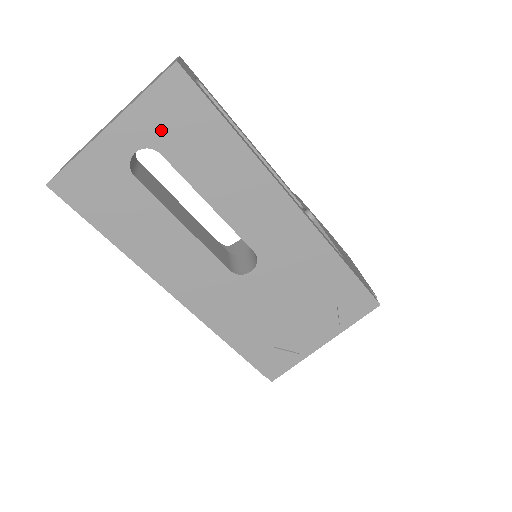
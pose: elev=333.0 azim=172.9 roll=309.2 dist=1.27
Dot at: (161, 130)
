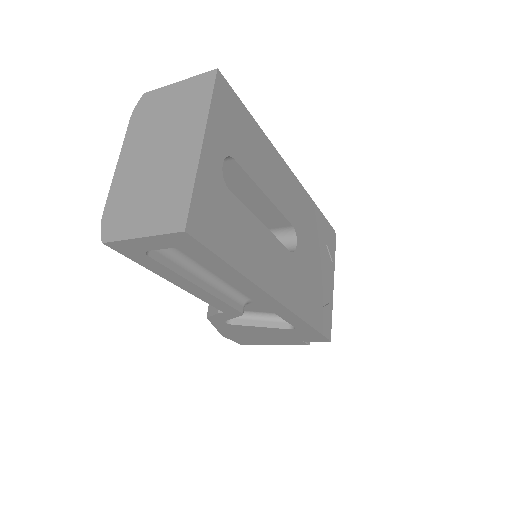
Dot at: (228, 136)
